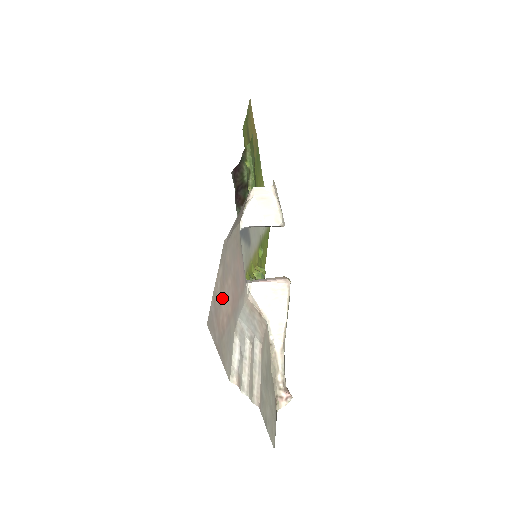
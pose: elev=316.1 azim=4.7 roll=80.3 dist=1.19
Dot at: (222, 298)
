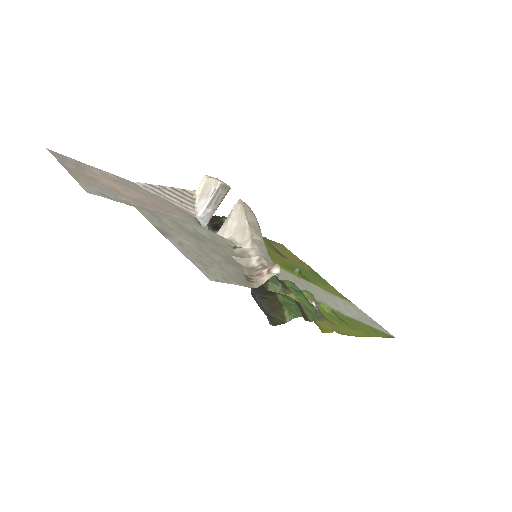
Dot at: (105, 179)
